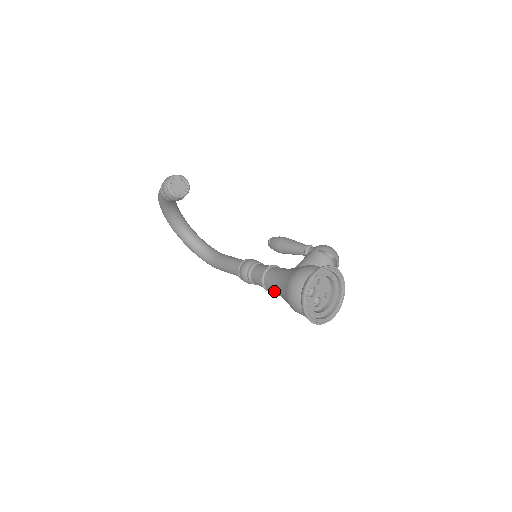
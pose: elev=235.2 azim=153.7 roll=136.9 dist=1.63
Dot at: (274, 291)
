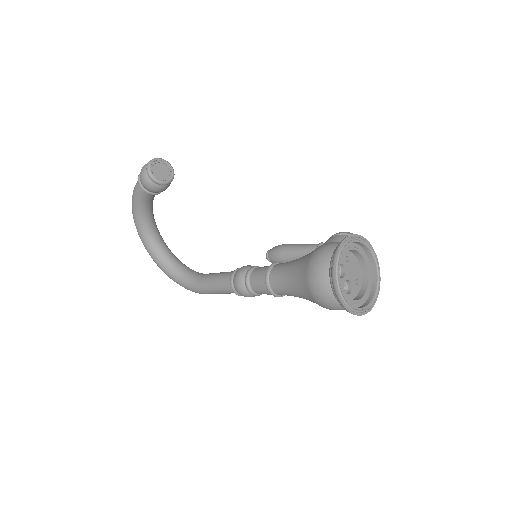
Dot at: (284, 288)
